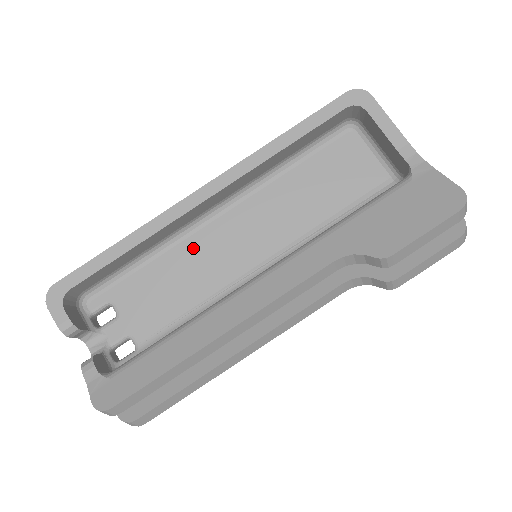
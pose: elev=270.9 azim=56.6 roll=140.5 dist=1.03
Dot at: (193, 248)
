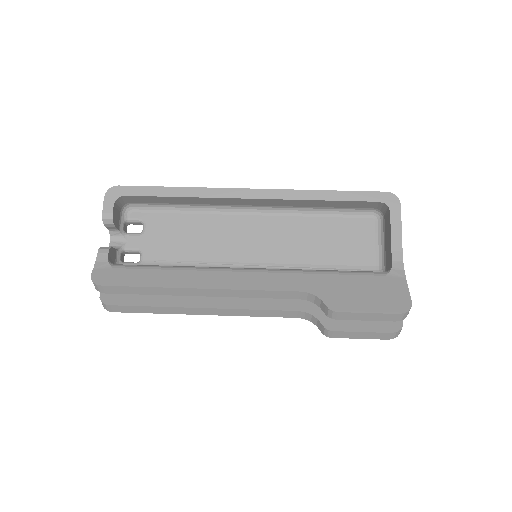
Dot at: (220, 223)
